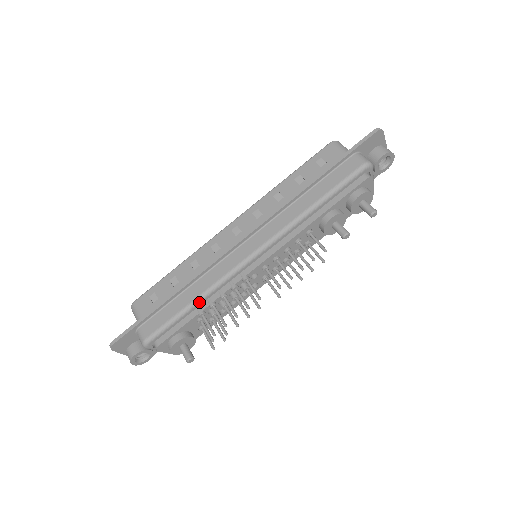
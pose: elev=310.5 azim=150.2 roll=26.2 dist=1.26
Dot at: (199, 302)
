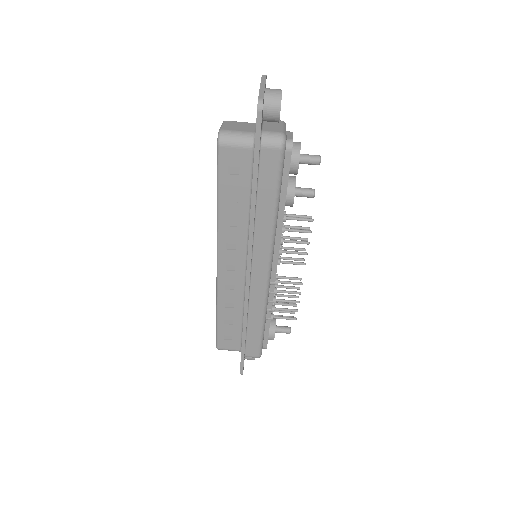
Dot at: (265, 319)
